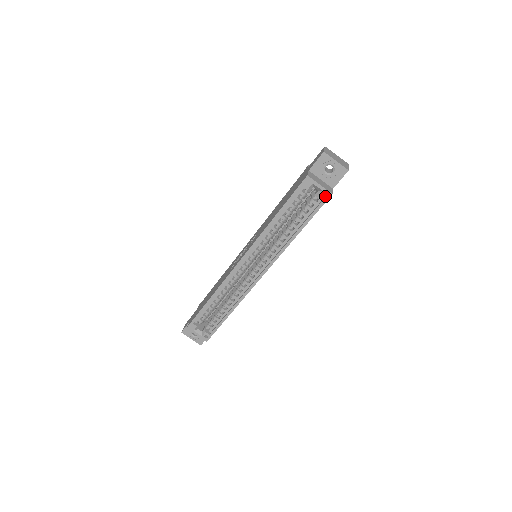
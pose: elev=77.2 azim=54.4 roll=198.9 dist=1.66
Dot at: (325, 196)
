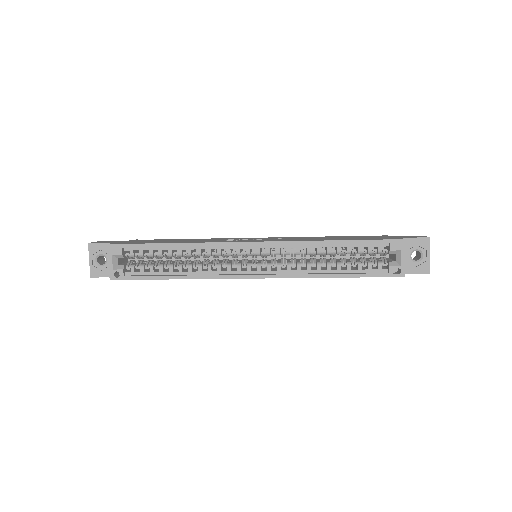
Dot at: occluded
